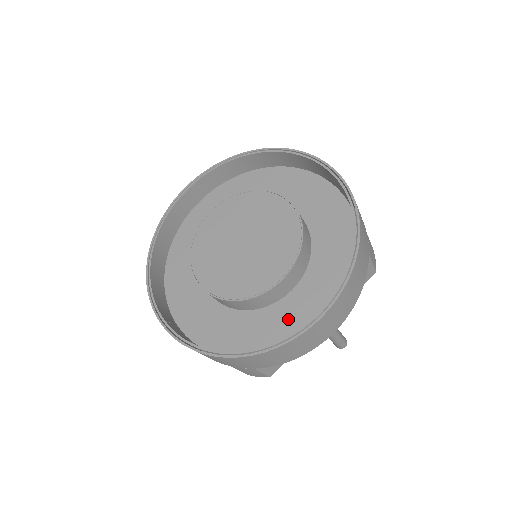
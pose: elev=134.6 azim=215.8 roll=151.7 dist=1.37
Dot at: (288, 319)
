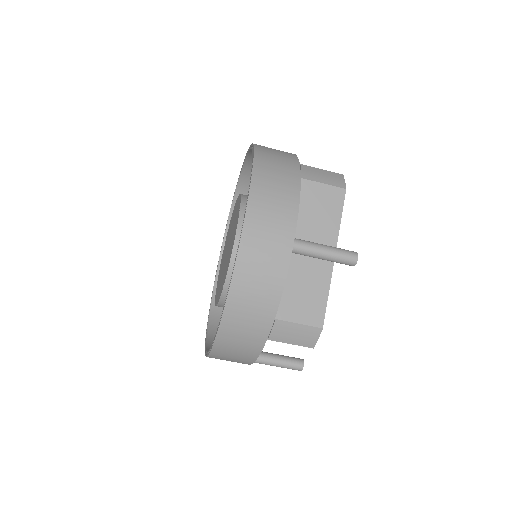
Dot at: occluded
